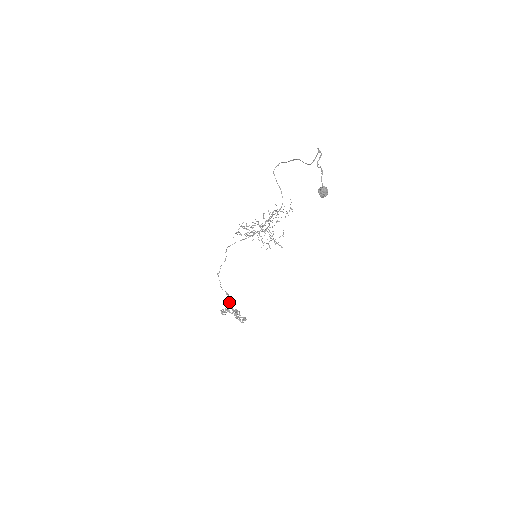
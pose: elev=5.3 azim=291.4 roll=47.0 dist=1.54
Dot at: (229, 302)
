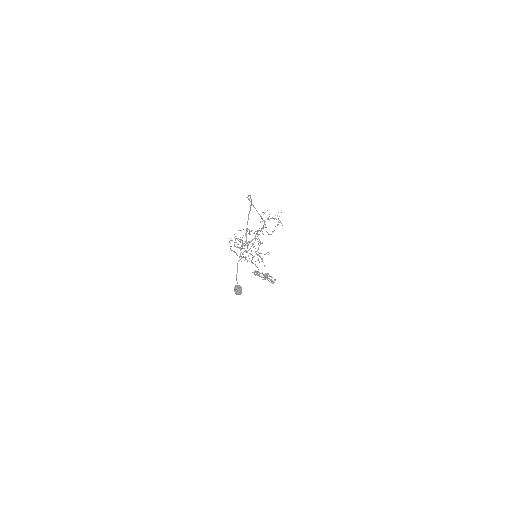
Dot at: occluded
